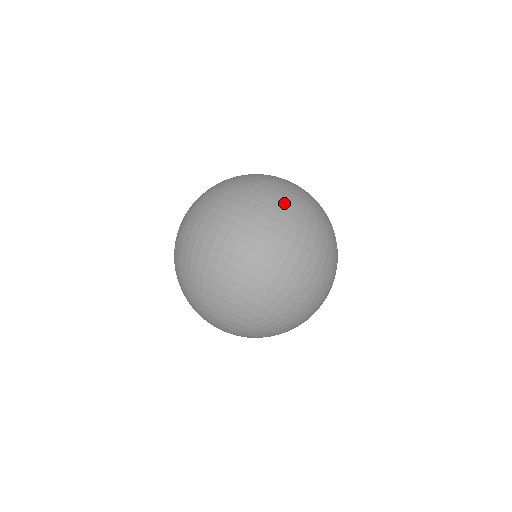
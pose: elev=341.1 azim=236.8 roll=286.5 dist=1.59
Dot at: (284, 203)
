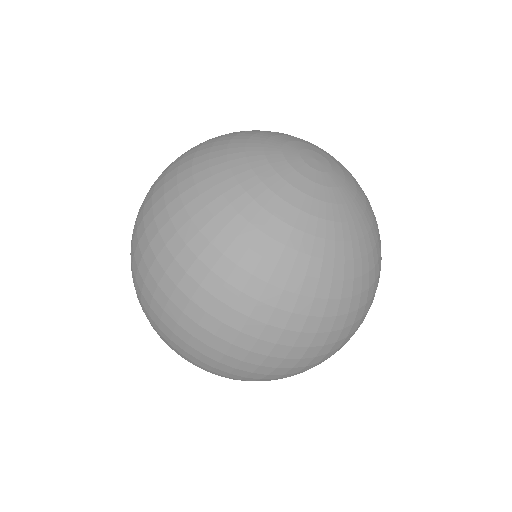
Dot at: (313, 294)
